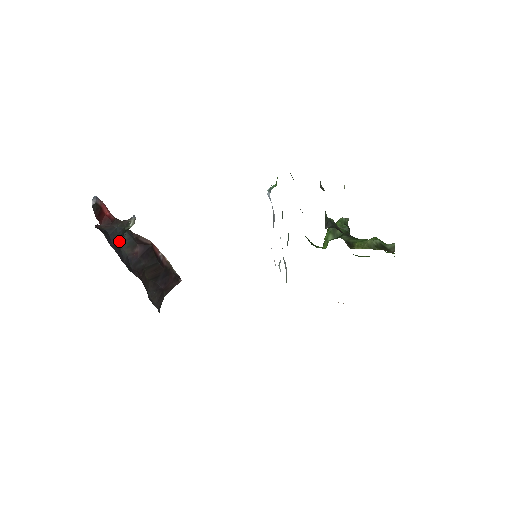
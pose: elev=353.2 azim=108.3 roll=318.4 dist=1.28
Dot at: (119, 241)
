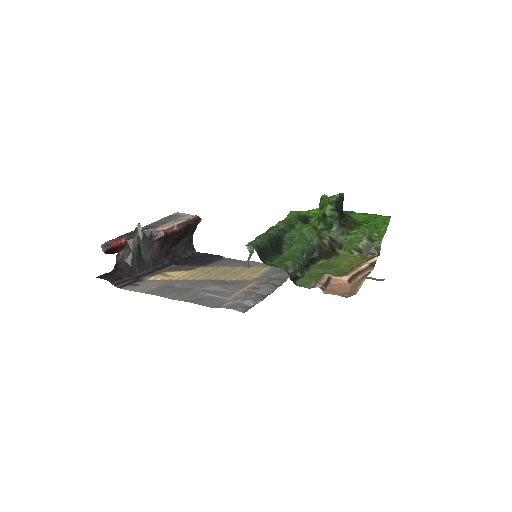
Dot at: (139, 256)
